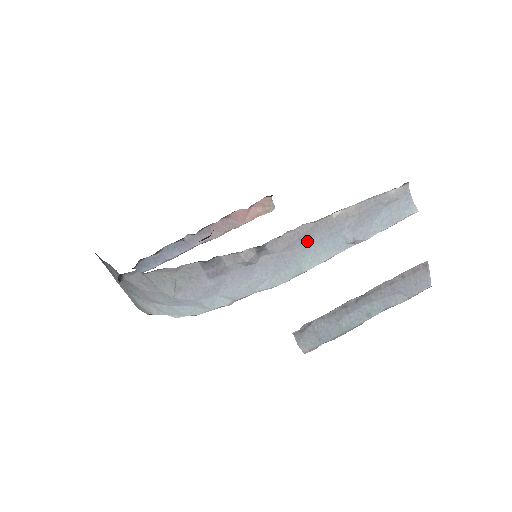
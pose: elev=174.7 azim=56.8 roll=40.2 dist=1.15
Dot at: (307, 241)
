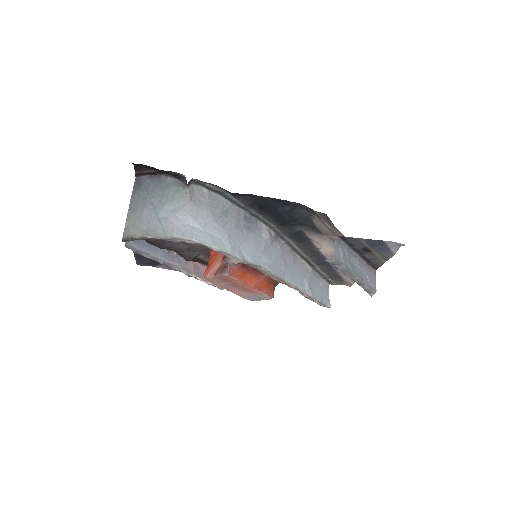
Dot at: (292, 262)
